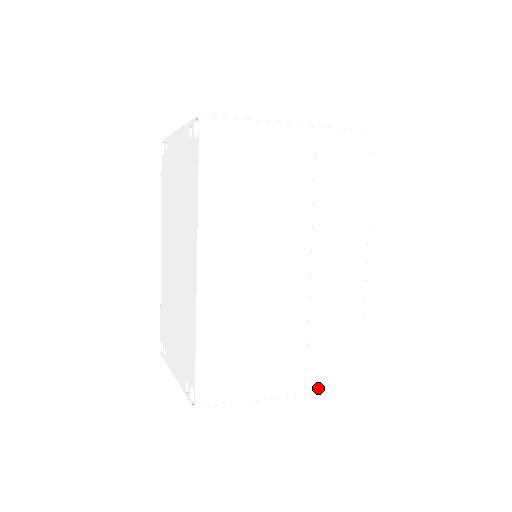
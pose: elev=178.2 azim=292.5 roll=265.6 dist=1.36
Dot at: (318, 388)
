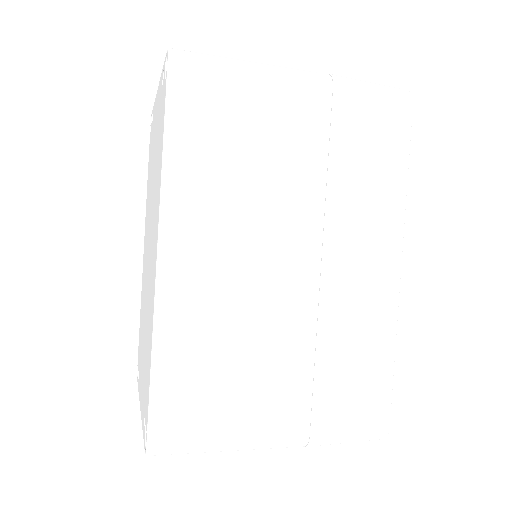
Dot at: (328, 439)
